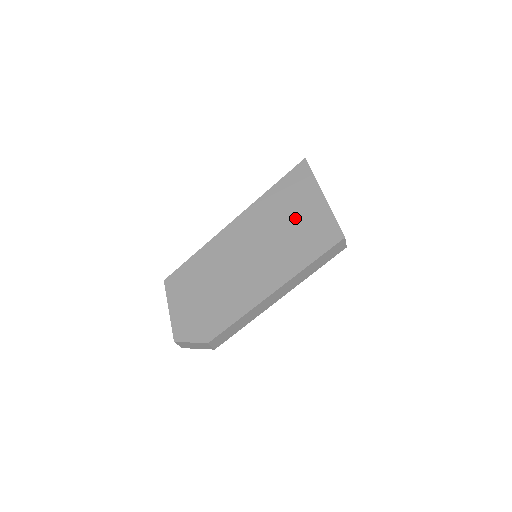
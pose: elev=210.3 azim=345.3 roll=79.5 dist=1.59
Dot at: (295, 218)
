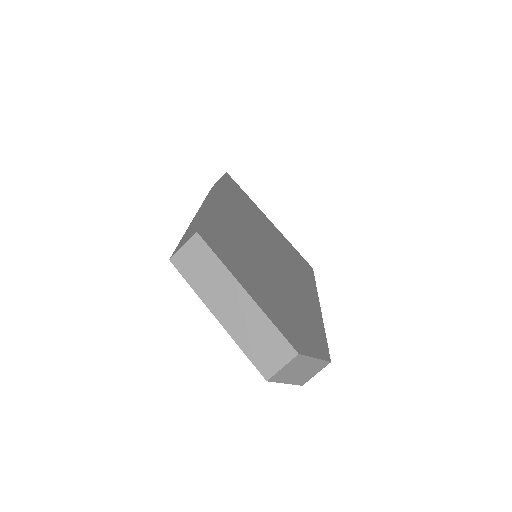
Dot at: (268, 228)
